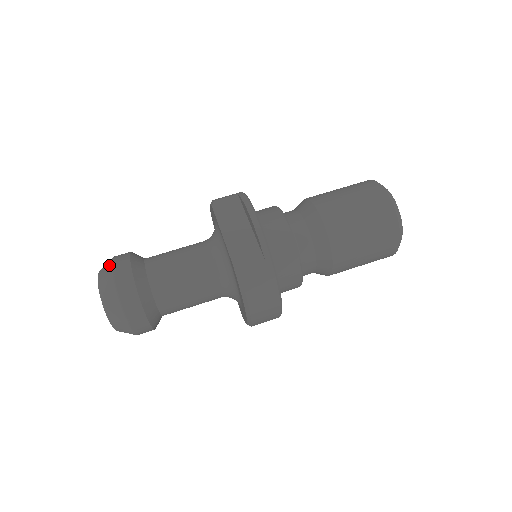
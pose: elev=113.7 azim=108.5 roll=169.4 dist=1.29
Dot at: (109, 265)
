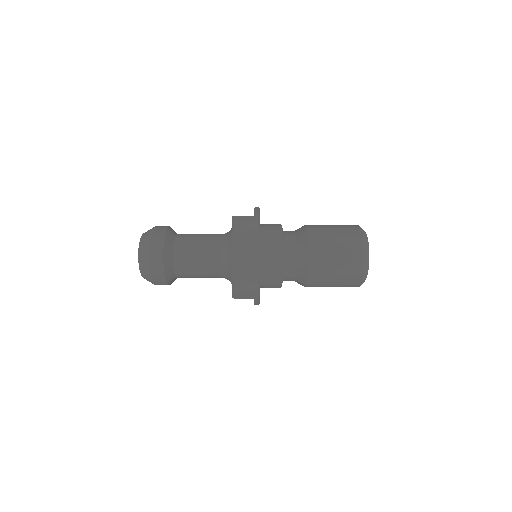
Dot at: occluded
